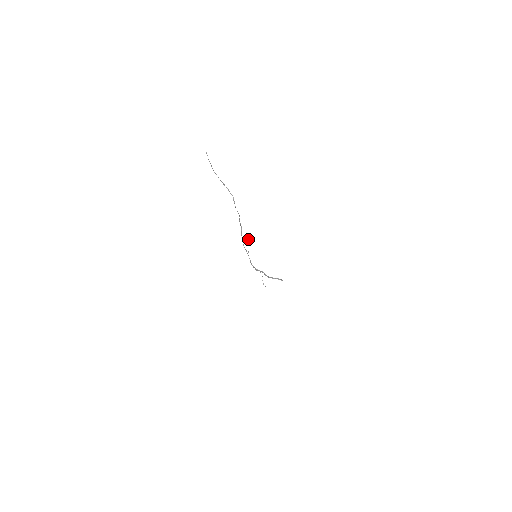
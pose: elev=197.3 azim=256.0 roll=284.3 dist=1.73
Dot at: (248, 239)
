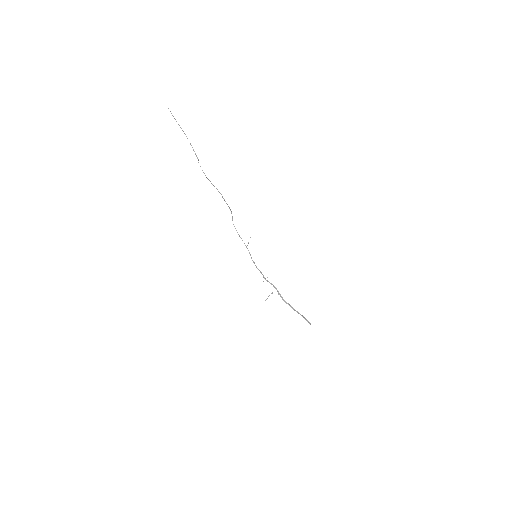
Dot at: occluded
